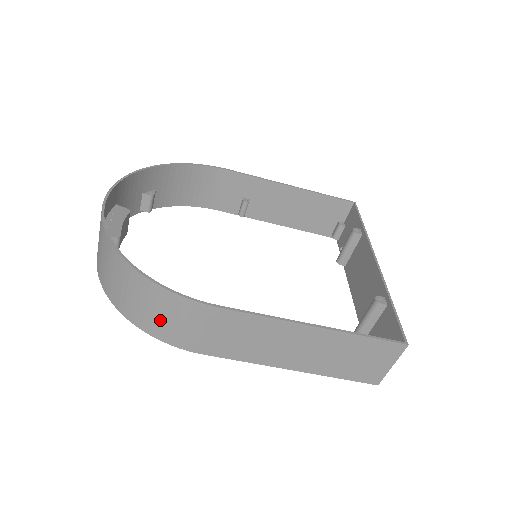
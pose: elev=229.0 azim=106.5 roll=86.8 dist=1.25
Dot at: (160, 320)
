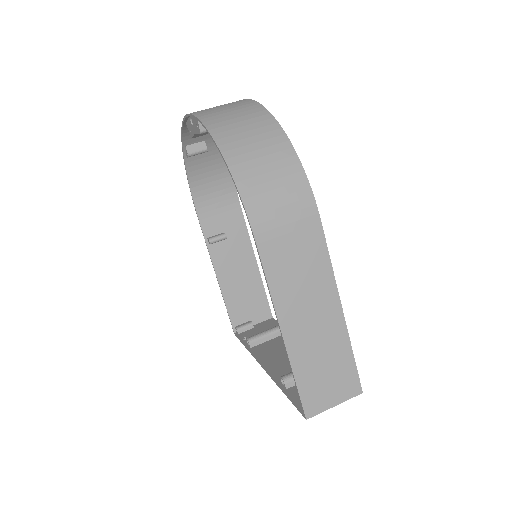
Dot at: (265, 182)
